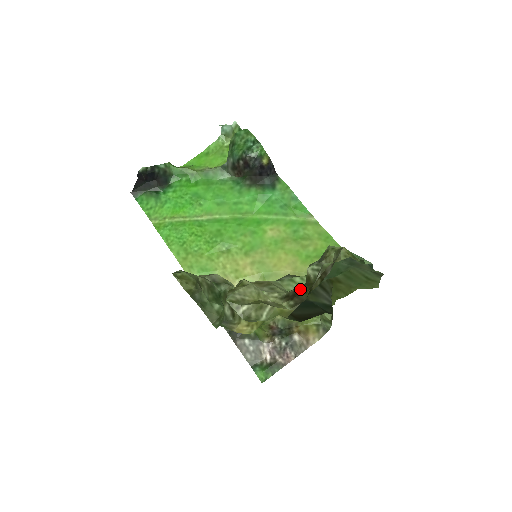
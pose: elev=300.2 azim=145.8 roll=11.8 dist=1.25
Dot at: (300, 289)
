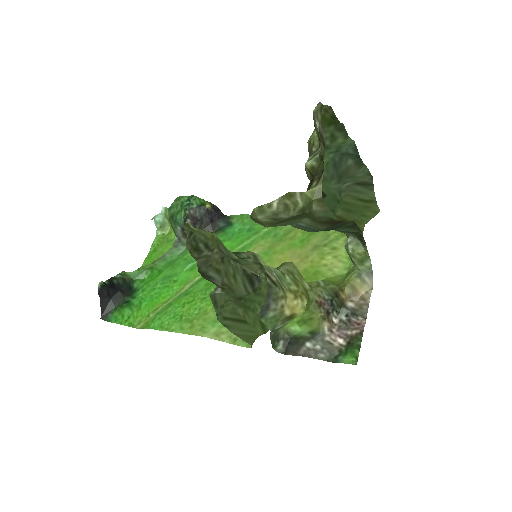
Dot at: occluded
